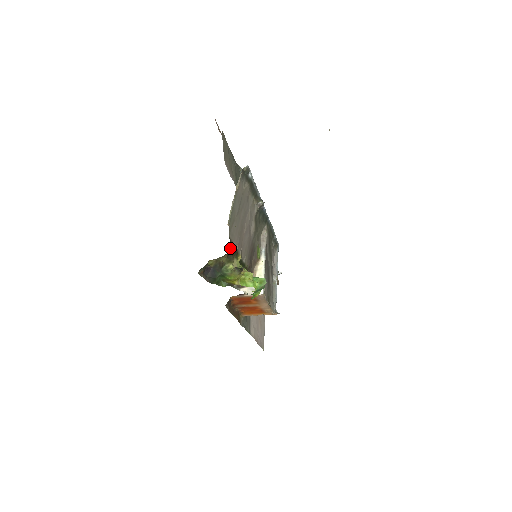
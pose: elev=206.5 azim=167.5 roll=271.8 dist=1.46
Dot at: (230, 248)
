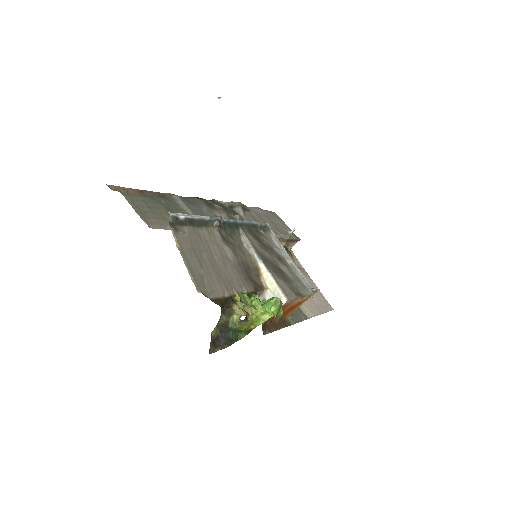
Dot at: (220, 306)
